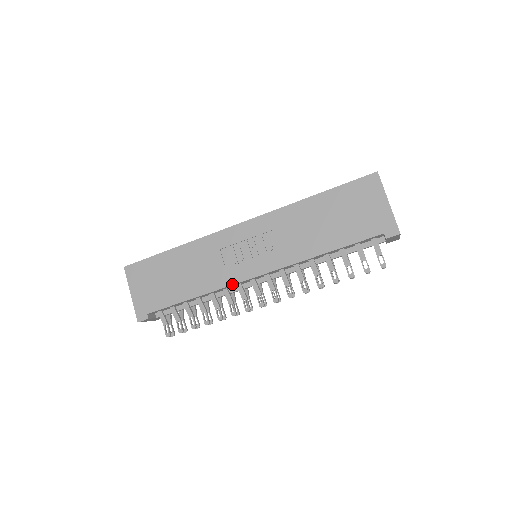
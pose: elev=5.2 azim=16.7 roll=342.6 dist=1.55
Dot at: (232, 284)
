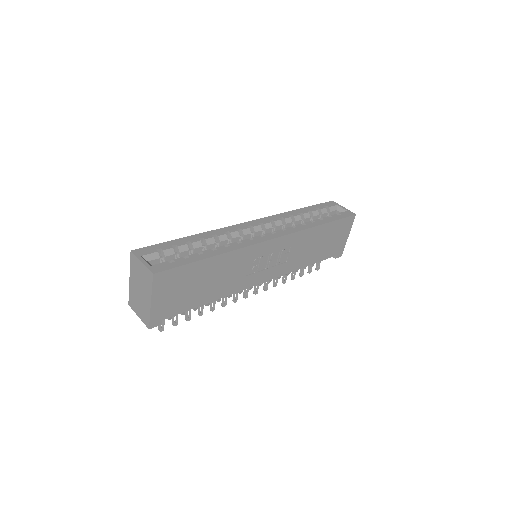
Dot at: occluded
